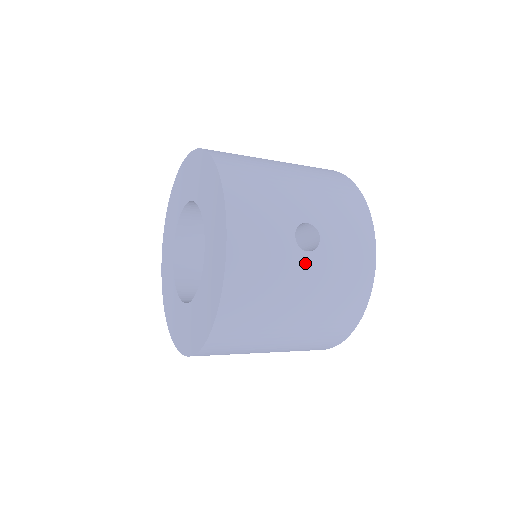
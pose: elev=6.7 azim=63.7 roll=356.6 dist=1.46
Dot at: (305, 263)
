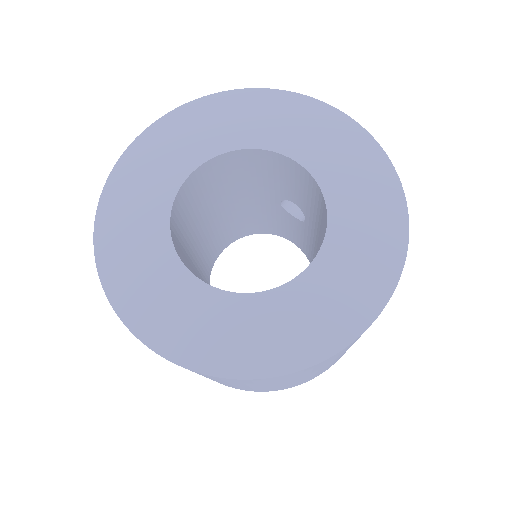
Dot at: occluded
